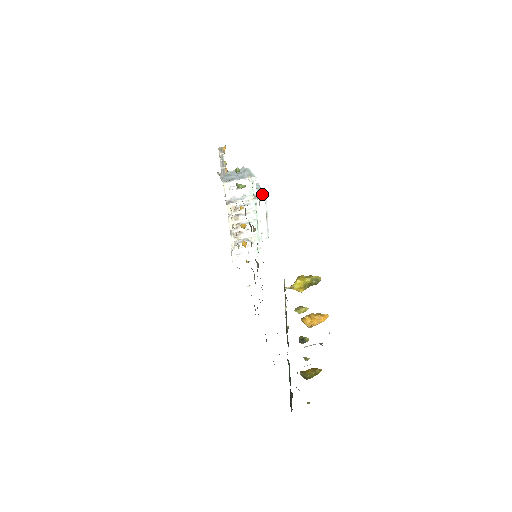
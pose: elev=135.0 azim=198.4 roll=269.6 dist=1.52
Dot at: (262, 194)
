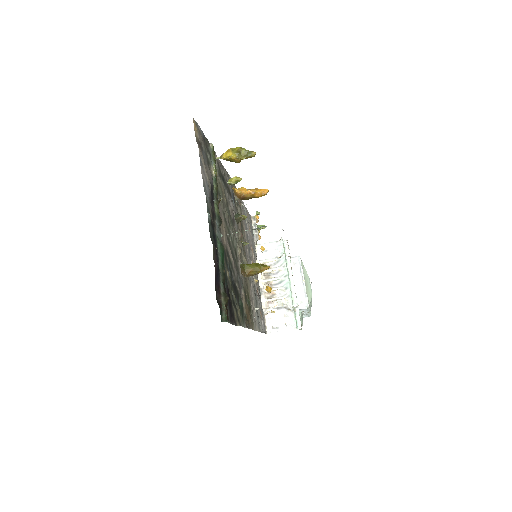
Dot at: (295, 257)
